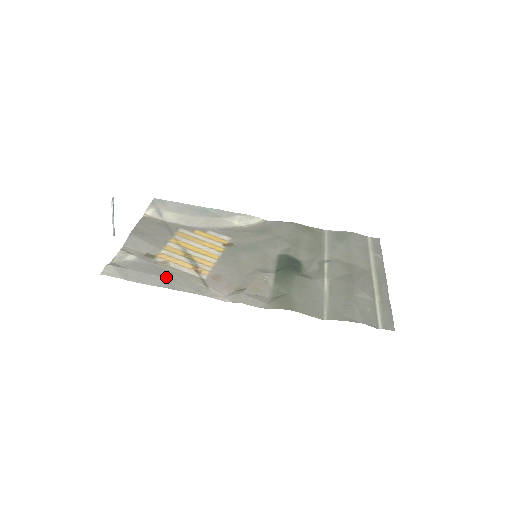
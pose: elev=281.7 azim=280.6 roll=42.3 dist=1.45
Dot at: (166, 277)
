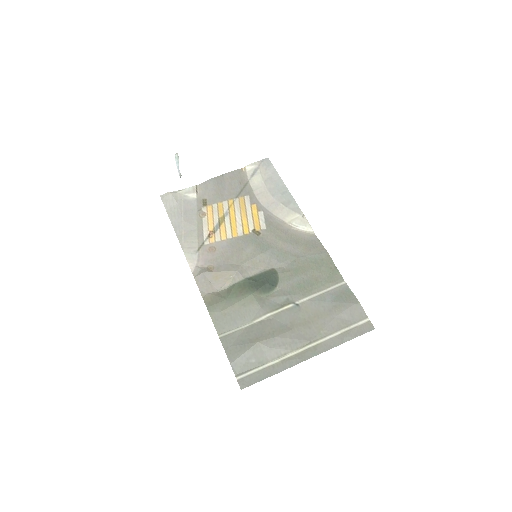
Dot at: (187, 225)
